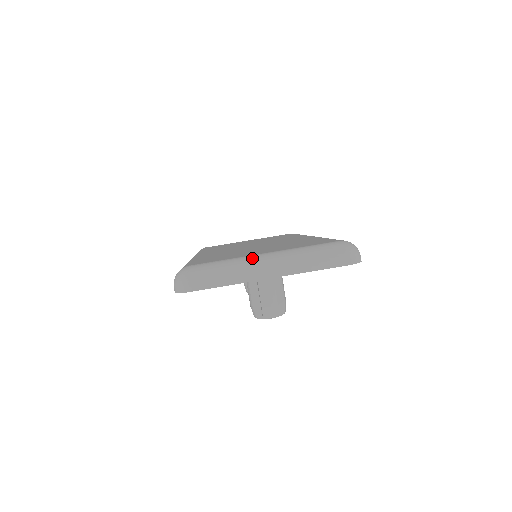
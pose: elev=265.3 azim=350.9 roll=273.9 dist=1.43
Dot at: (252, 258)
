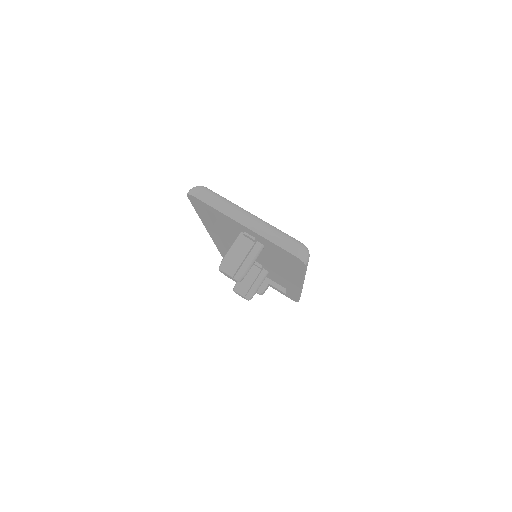
Dot at: occluded
